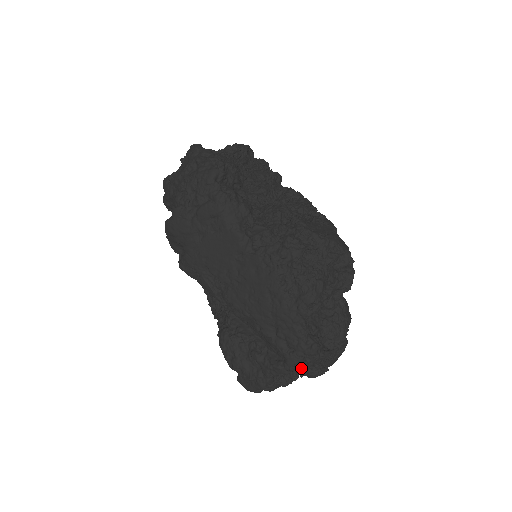
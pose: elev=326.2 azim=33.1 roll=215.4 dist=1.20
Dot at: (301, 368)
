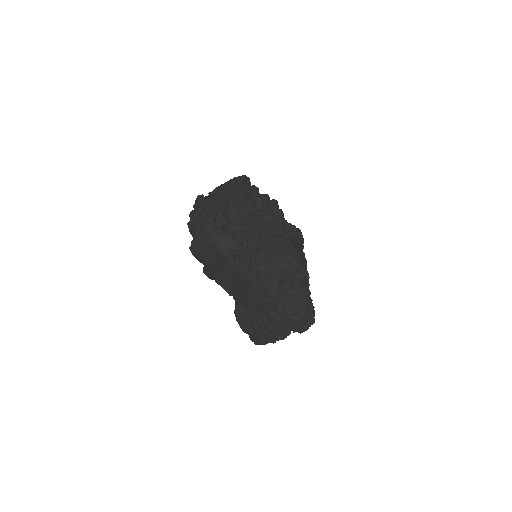
Dot at: (289, 329)
